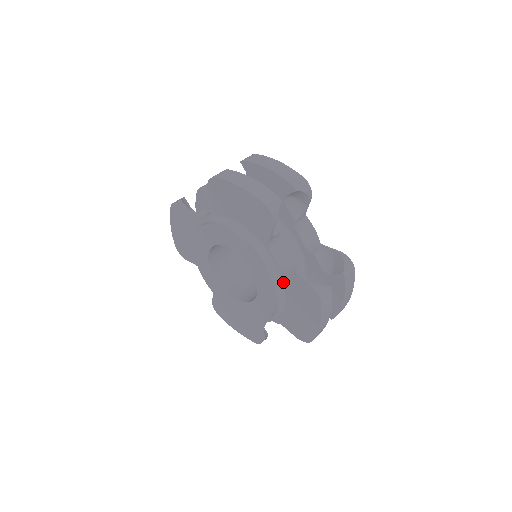
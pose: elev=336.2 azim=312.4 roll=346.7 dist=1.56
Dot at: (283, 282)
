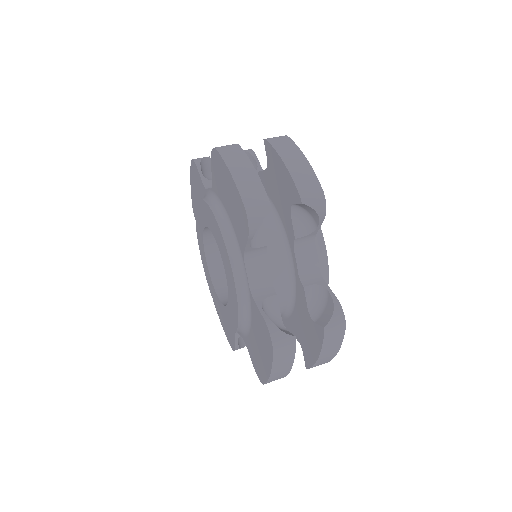
Dot at: (250, 304)
